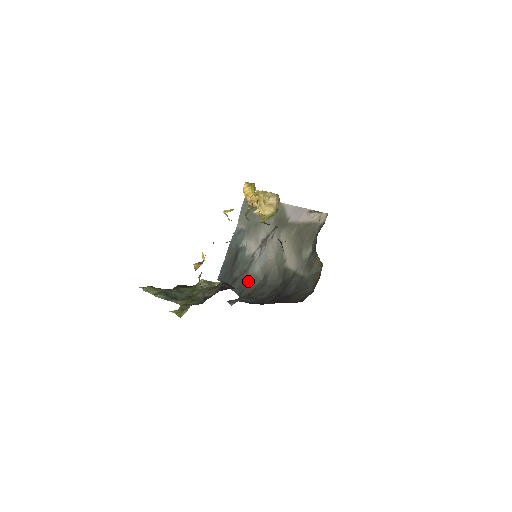
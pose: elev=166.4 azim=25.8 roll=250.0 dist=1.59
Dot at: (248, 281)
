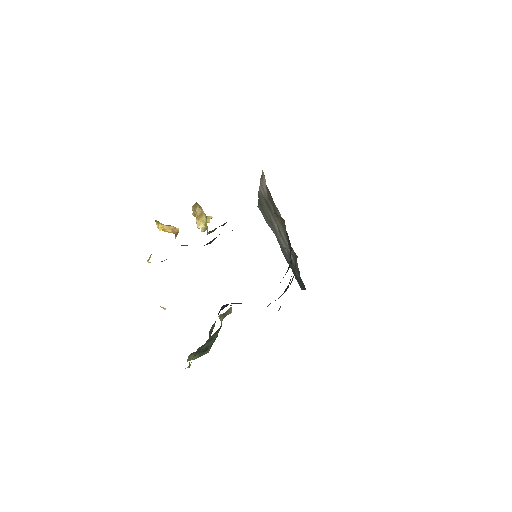
Dot at: occluded
